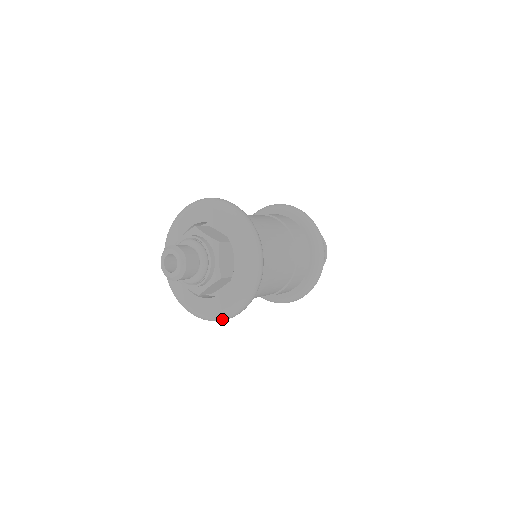
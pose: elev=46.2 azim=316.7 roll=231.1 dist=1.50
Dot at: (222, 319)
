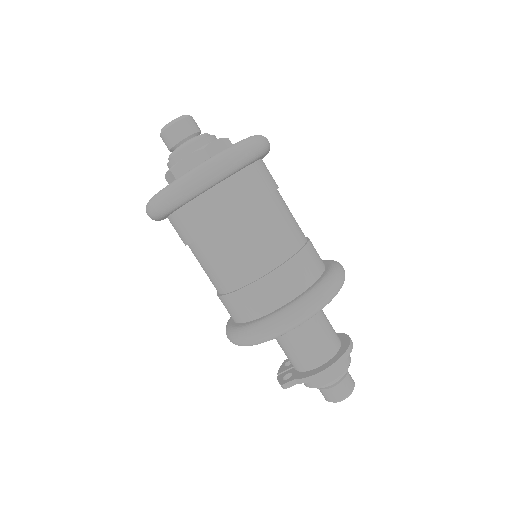
Dot at: (171, 190)
